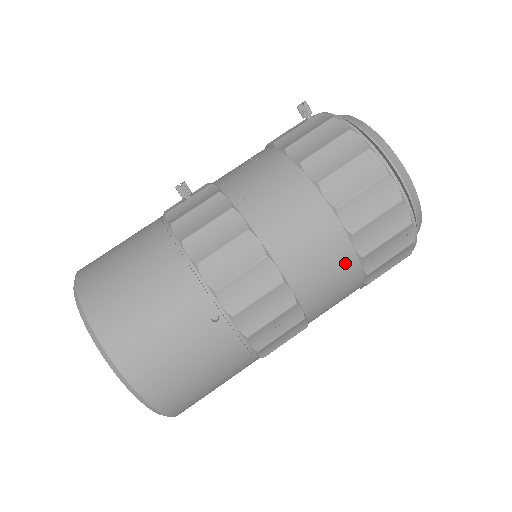
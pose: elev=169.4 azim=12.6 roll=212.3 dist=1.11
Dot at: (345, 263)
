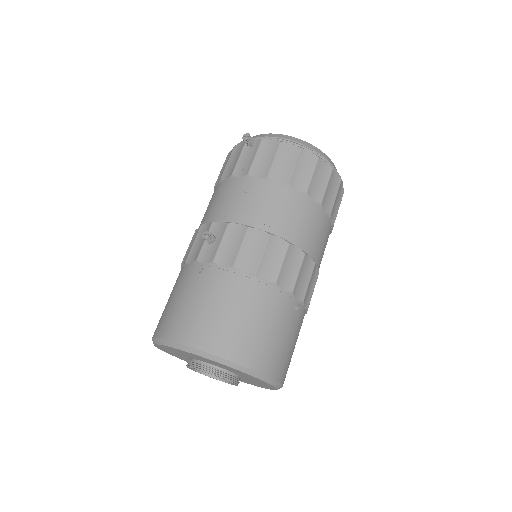
Dot at: (329, 233)
